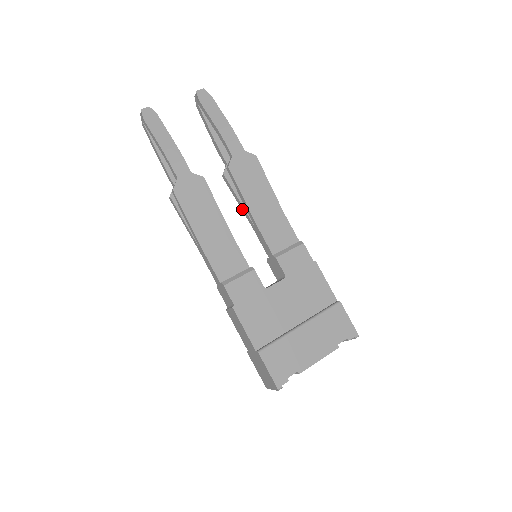
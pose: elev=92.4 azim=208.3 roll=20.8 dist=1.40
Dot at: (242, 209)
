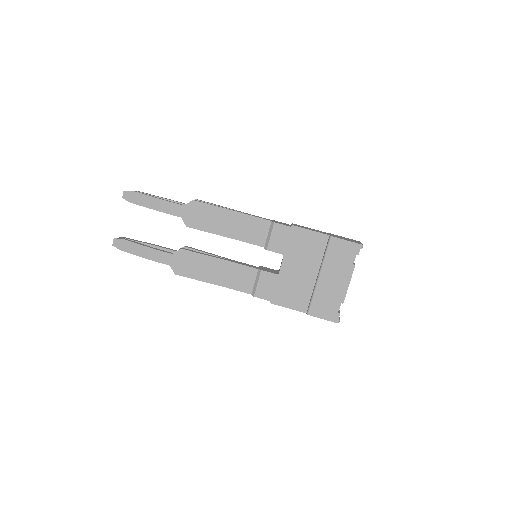
Dot at: occluded
